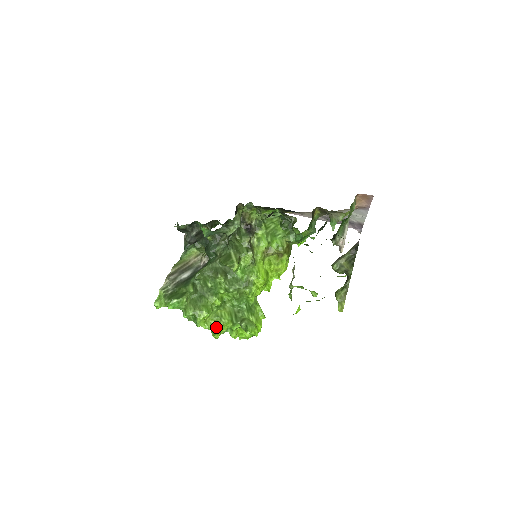
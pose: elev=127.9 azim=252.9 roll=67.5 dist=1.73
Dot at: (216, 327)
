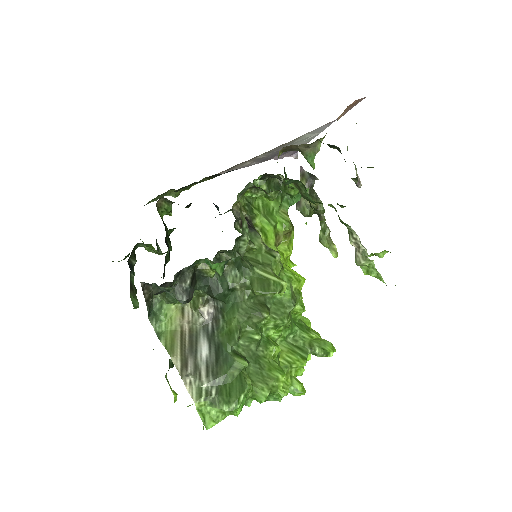
Dot at: (293, 381)
